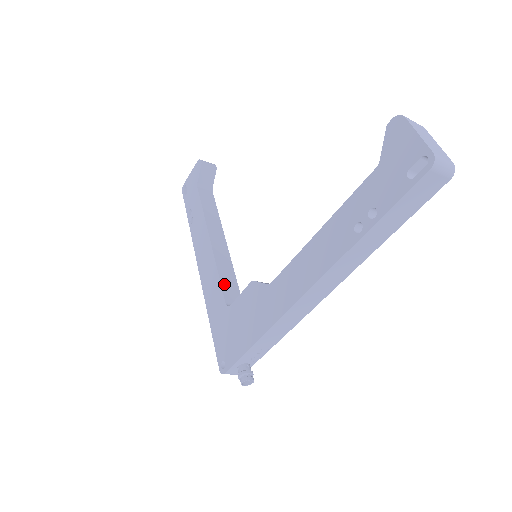
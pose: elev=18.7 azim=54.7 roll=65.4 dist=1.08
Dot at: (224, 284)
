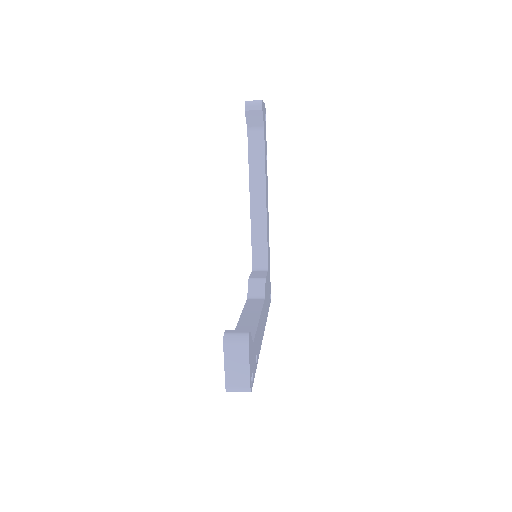
Dot at: (254, 247)
